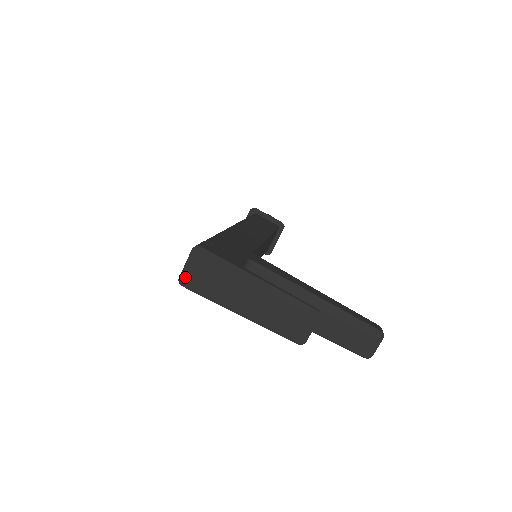
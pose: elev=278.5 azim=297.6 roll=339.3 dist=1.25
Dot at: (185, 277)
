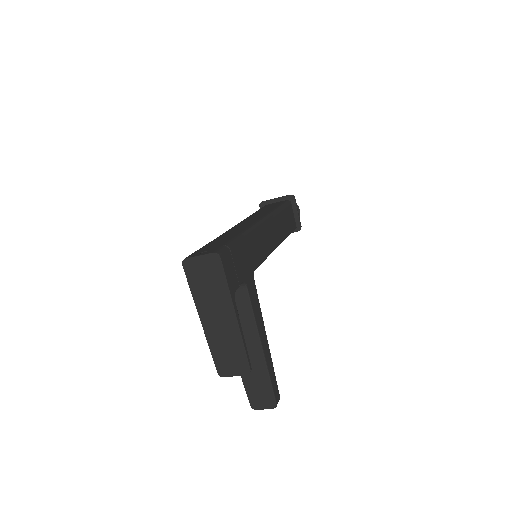
Dot at: (190, 263)
